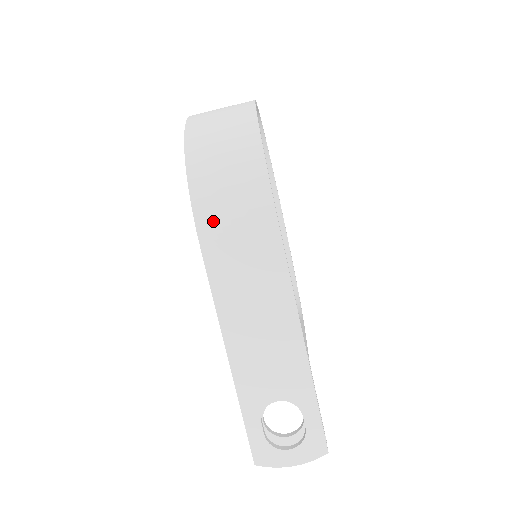
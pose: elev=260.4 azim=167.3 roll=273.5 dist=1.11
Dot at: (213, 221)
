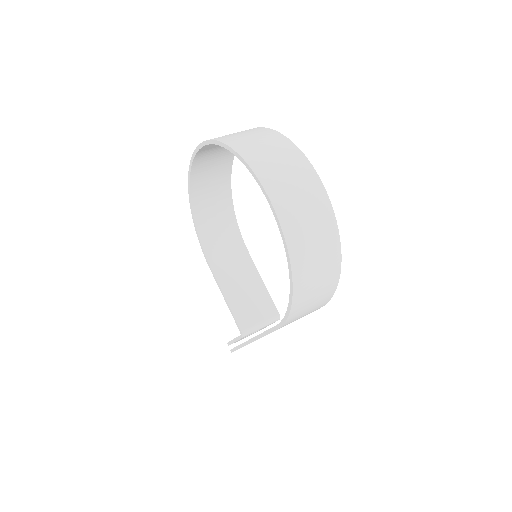
Dot at: occluded
